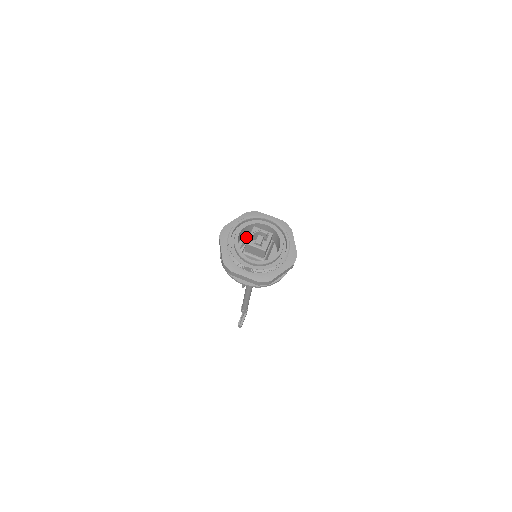
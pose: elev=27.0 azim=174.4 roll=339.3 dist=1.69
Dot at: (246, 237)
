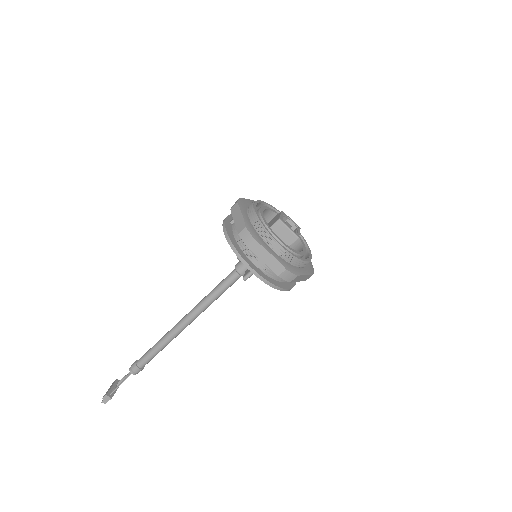
Dot at: occluded
